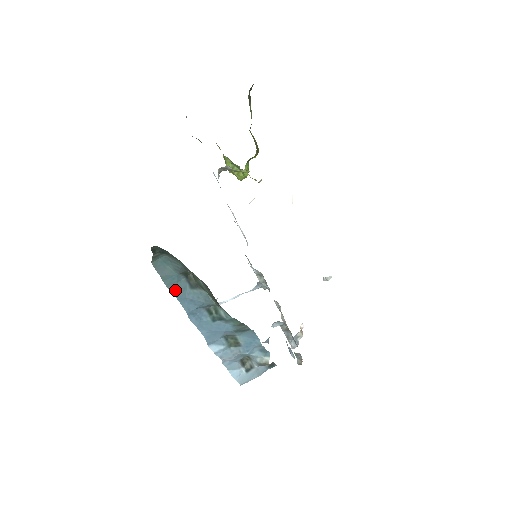
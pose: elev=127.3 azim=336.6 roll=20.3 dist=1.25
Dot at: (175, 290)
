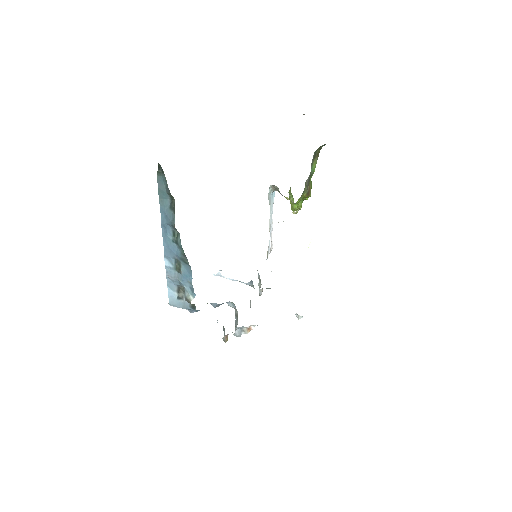
Dot at: (162, 203)
